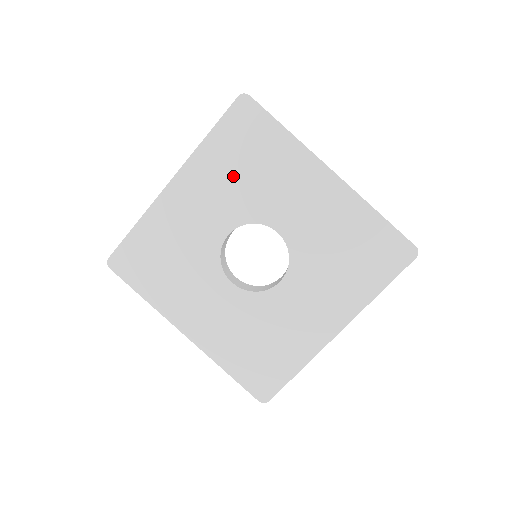
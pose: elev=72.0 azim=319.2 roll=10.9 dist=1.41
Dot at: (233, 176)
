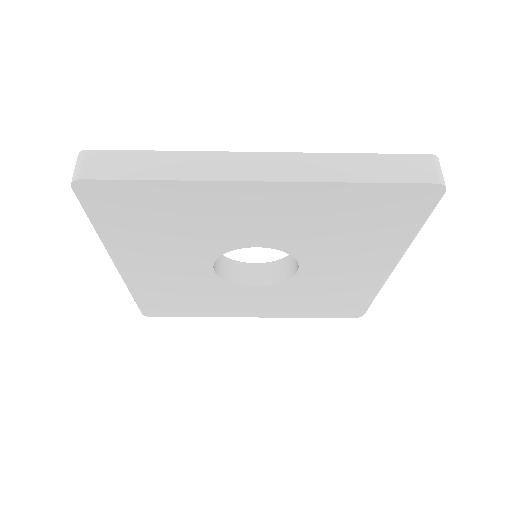
Dot at: (327, 223)
